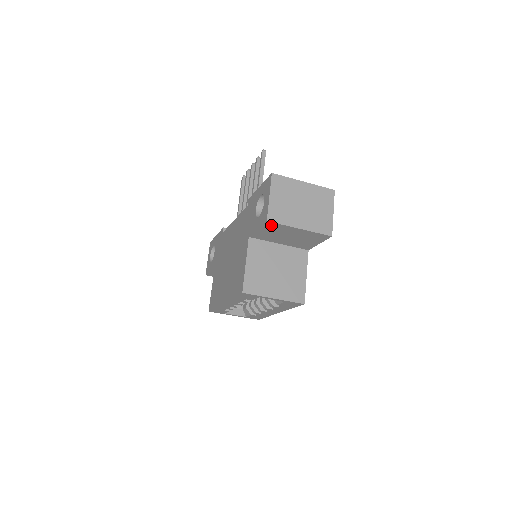
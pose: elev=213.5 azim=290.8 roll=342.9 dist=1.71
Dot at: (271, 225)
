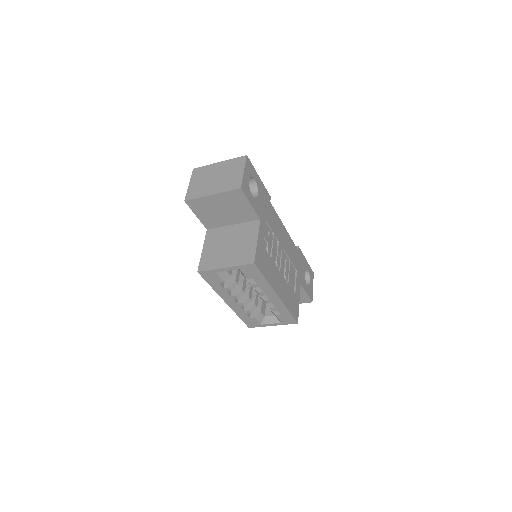
Dot at: (194, 204)
